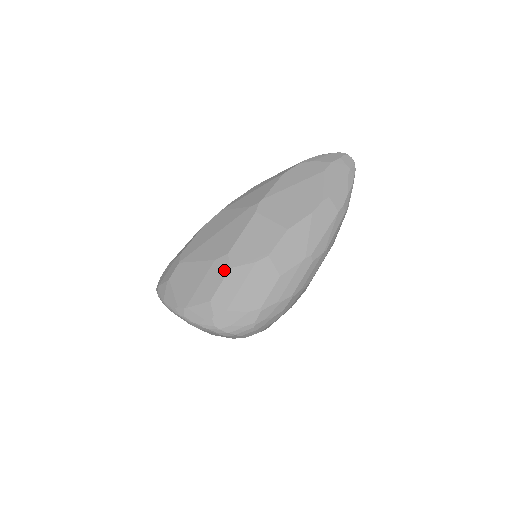
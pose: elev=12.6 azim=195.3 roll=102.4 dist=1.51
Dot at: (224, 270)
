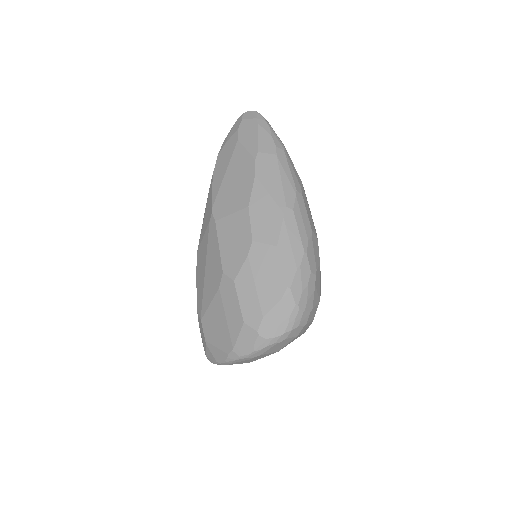
Dot at: (231, 288)
